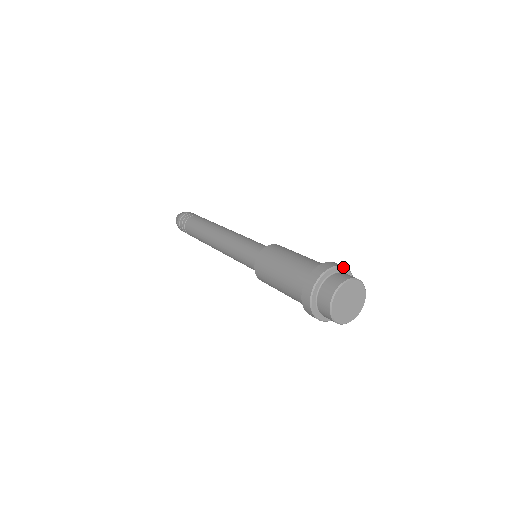
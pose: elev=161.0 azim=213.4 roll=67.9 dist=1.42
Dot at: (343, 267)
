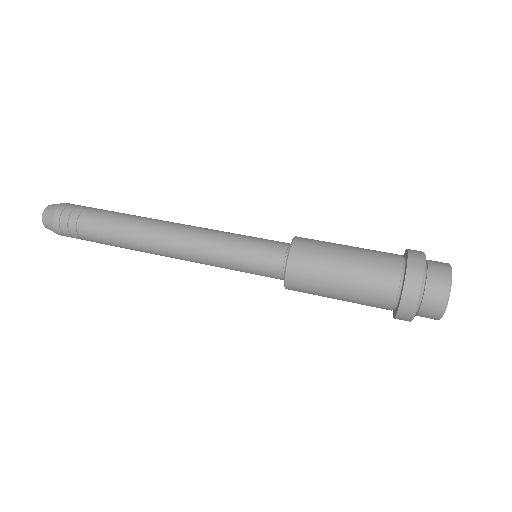
Dot at: (425, 264)
